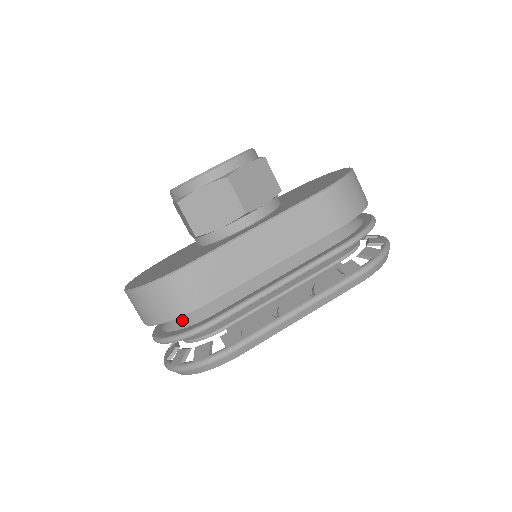
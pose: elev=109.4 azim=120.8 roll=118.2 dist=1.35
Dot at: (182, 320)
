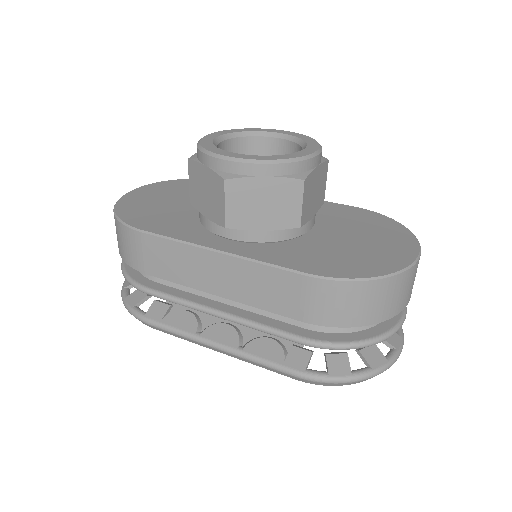
Dot at: occluded
